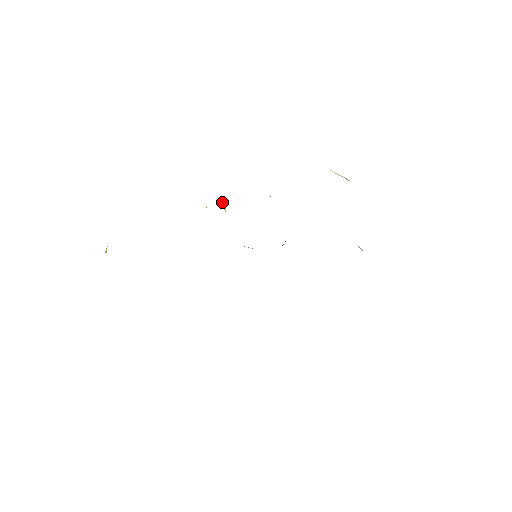
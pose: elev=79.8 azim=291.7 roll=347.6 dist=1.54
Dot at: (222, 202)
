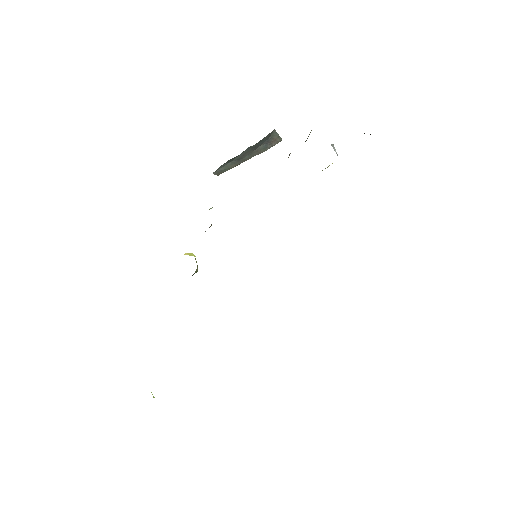
Dot at: (186, 254)
